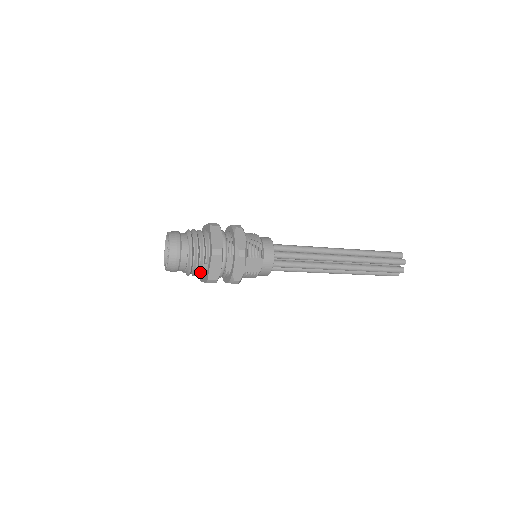
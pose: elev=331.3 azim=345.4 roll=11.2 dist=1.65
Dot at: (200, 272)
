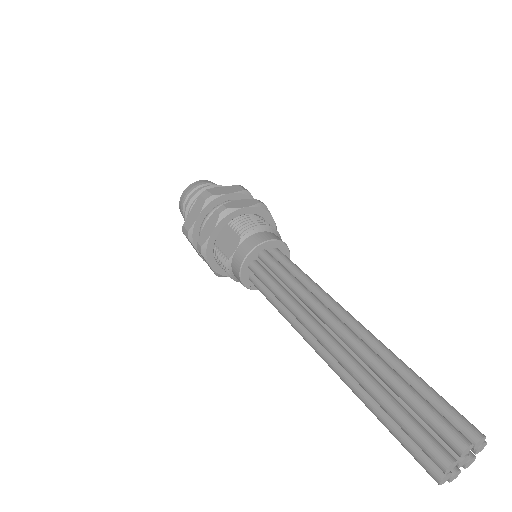
Dot at: occluded
